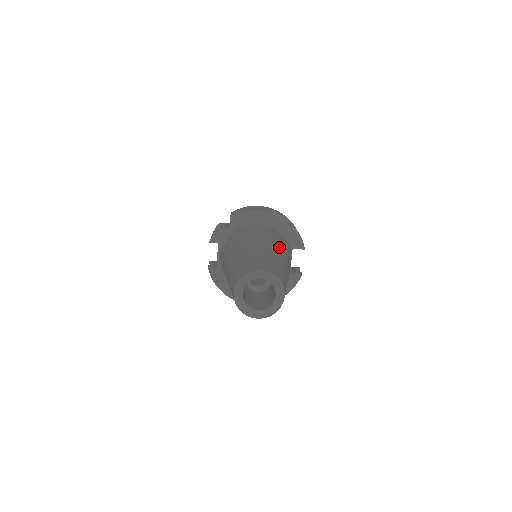
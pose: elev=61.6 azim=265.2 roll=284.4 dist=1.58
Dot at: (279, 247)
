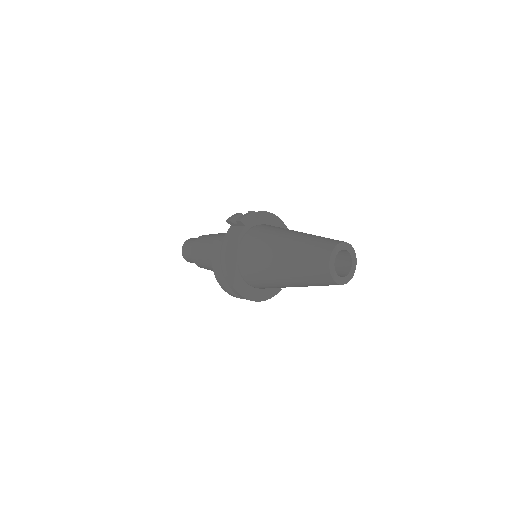
Dot at: occluded
